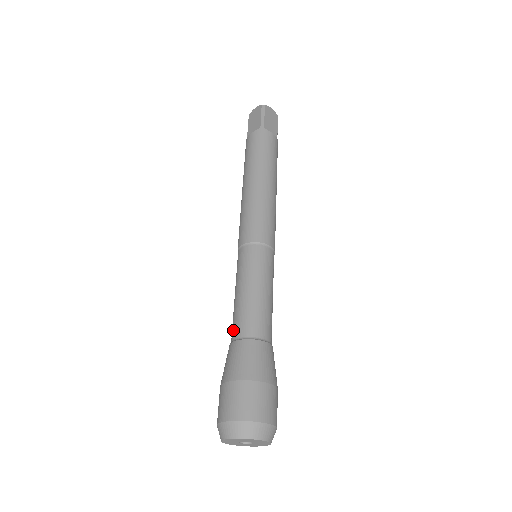
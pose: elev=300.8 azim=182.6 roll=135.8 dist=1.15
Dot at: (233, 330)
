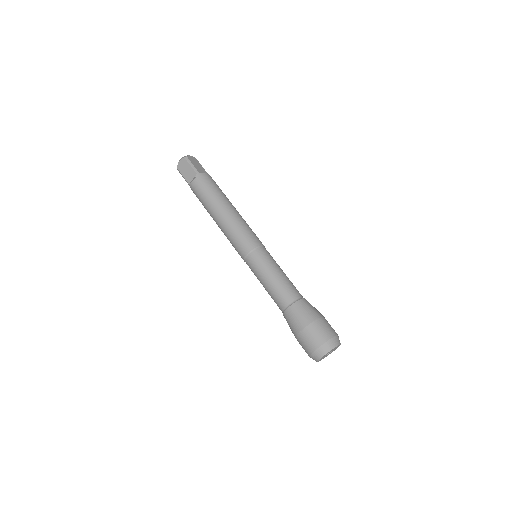
Dot at: (280, 304)
